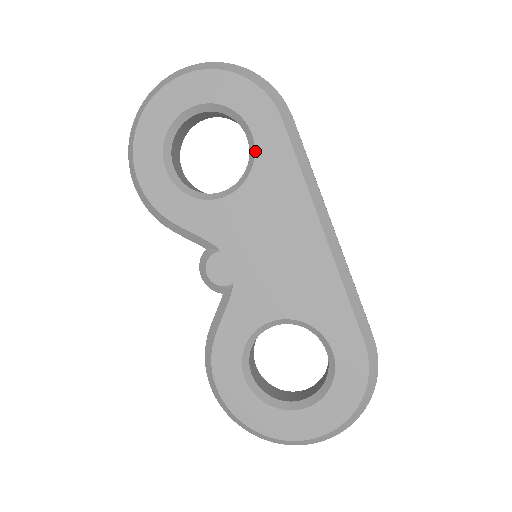
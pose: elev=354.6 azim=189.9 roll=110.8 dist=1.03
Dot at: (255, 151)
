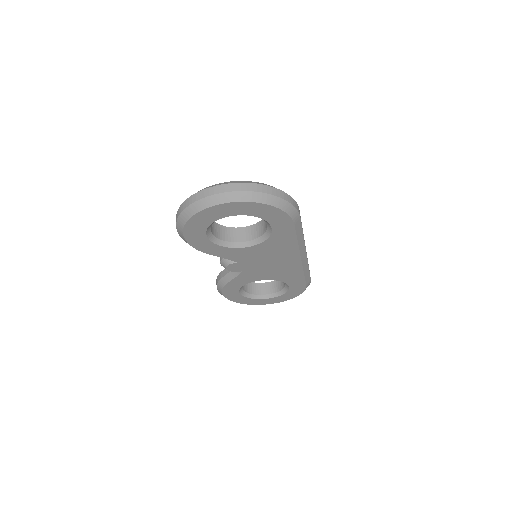
Dot at: (271, 234)
